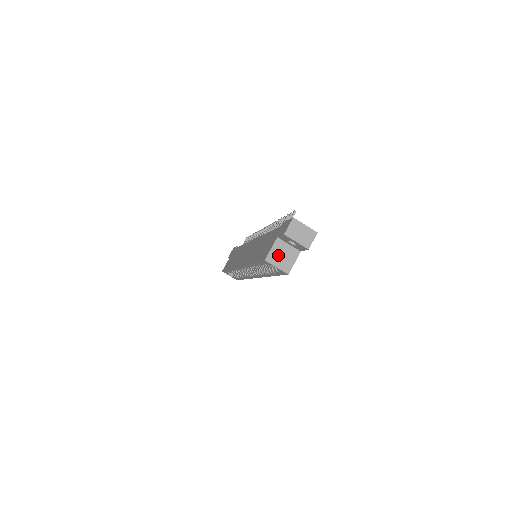
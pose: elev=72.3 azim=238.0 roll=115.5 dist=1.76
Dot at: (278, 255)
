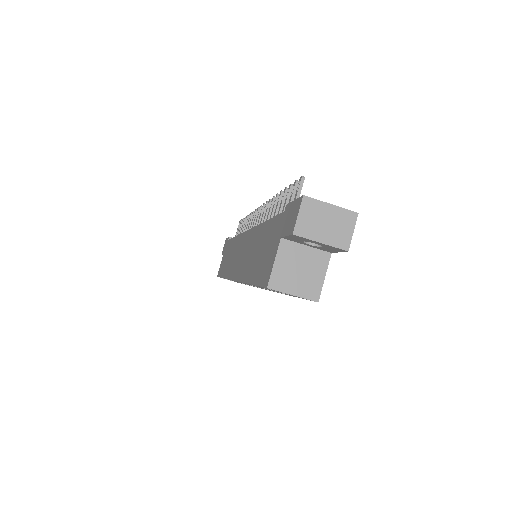
Dot at: (290, 271)
